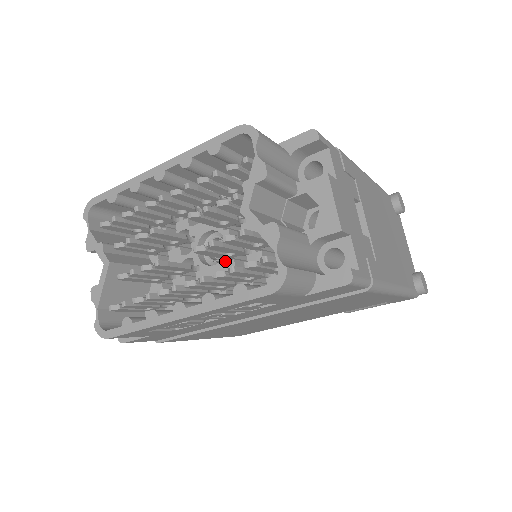
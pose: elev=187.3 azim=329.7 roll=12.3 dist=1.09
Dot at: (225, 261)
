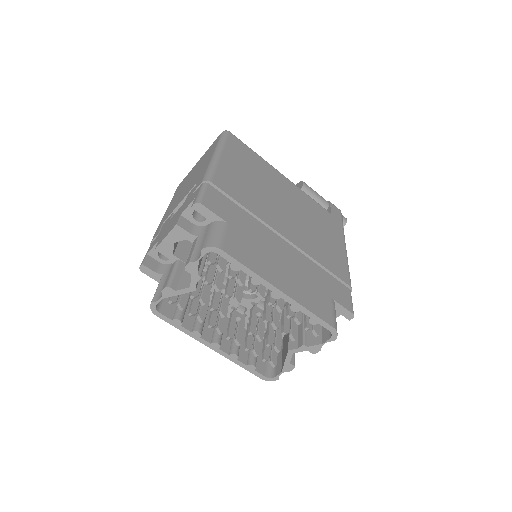
Dot at: (249, 302)
